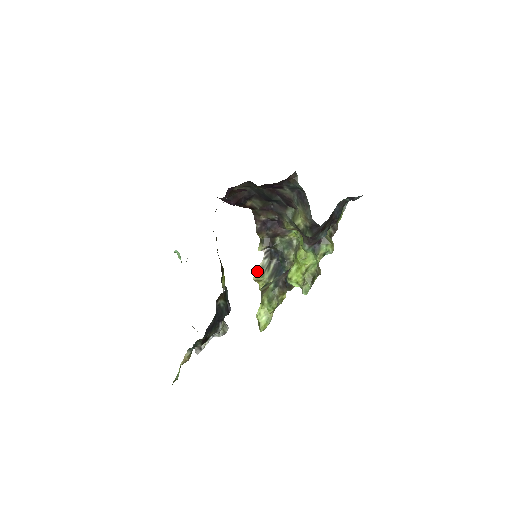
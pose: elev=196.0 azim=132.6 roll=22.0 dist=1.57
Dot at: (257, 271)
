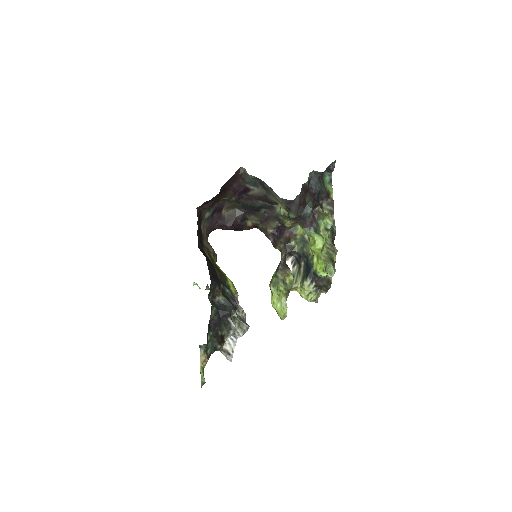
Dot at: occluded
